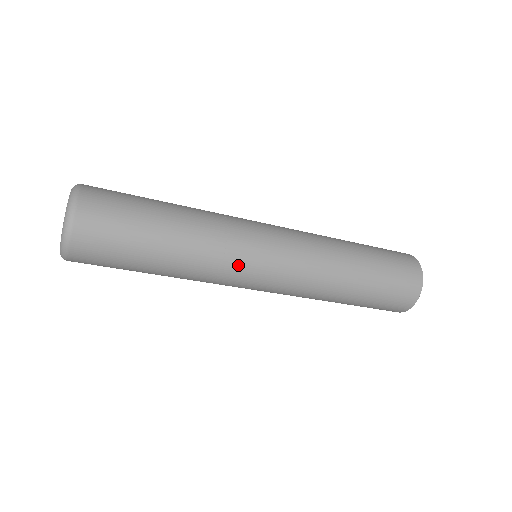
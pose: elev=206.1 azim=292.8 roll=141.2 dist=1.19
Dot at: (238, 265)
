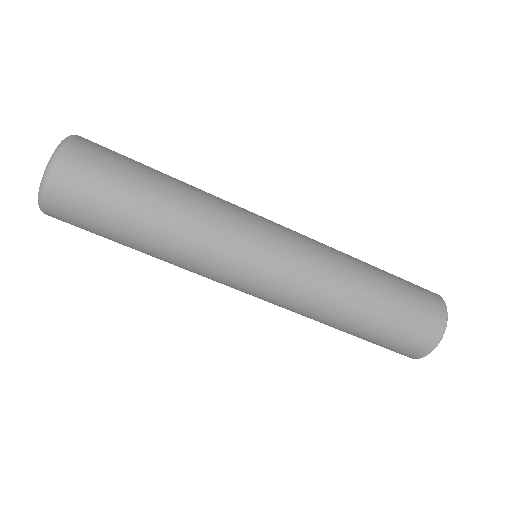
Dot at: (237, 240)
